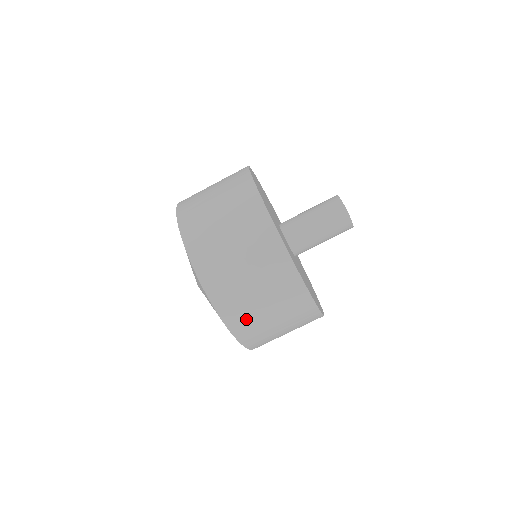
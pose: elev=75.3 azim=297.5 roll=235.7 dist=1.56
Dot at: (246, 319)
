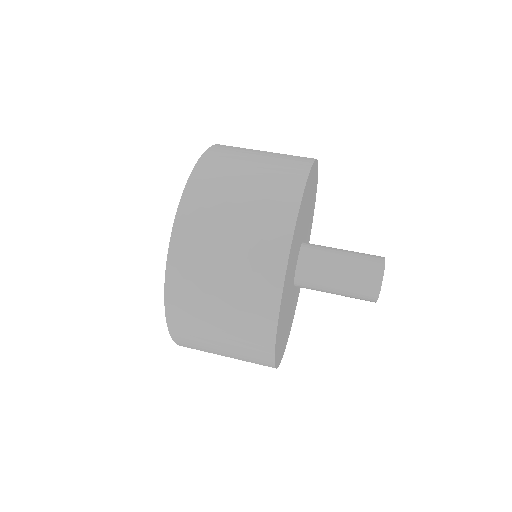
Dot at: (192, 283)
